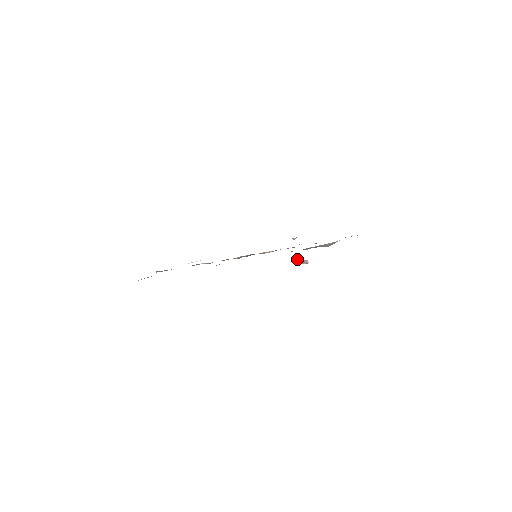
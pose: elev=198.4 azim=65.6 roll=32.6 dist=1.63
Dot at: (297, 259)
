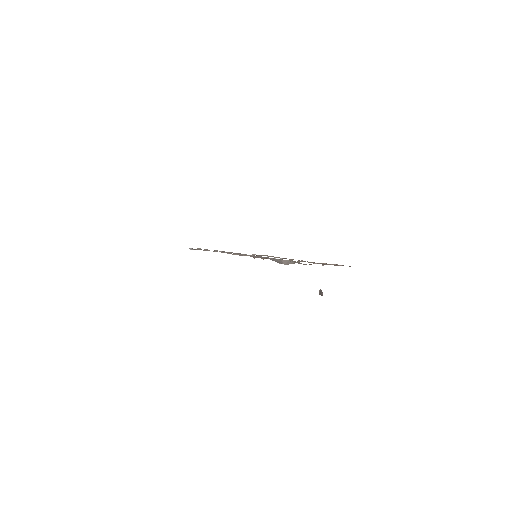
Dot at: occluded
